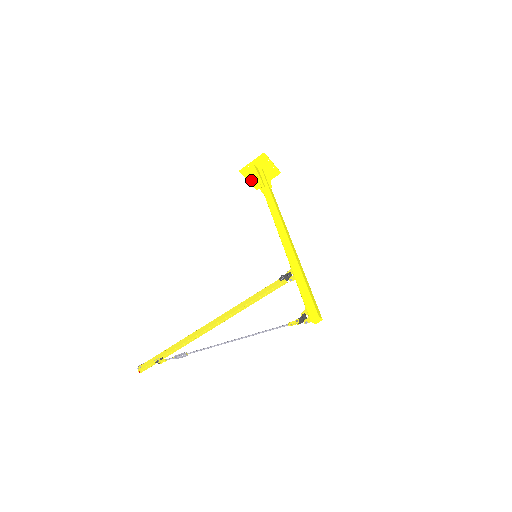
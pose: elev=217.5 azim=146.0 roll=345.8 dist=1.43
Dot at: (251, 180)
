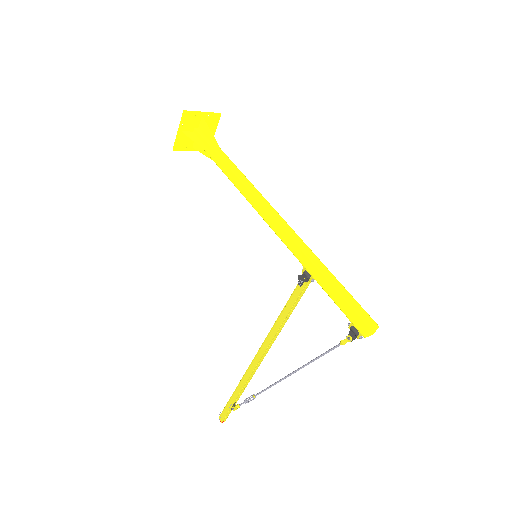
Dot at: (194, 149)
